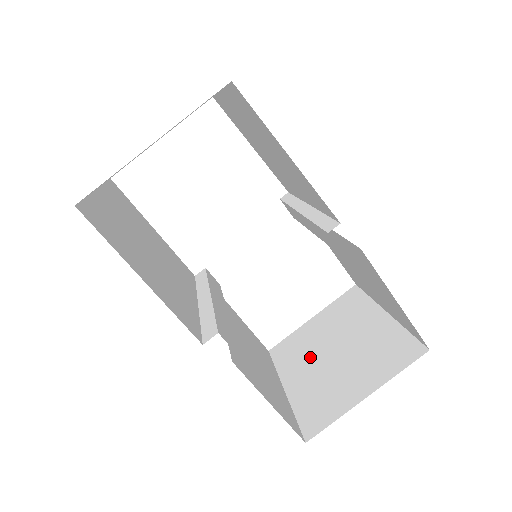
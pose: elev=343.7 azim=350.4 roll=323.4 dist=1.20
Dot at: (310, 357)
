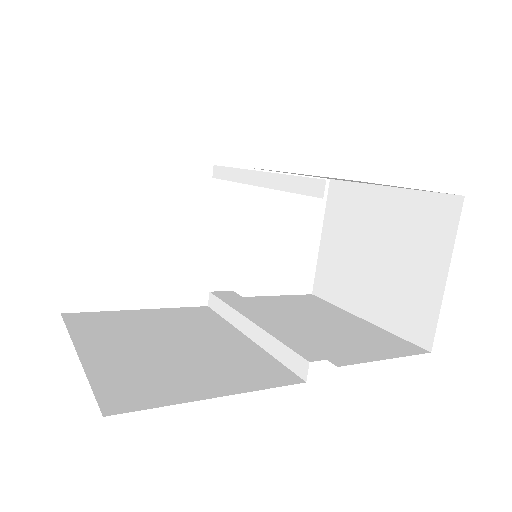
Dot at: (357, 275)
